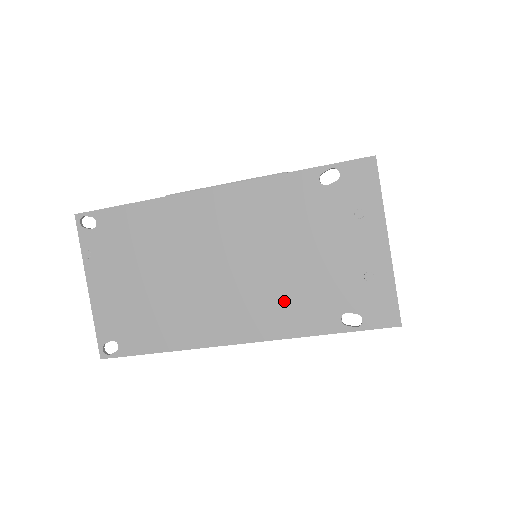
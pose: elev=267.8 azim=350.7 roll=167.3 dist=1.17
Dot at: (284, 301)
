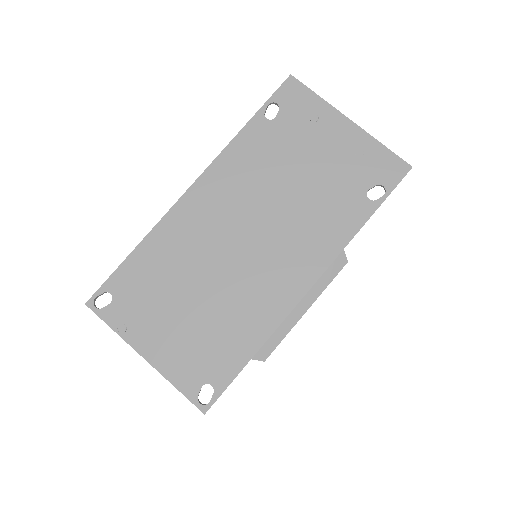
Dot at: (316, 222)
